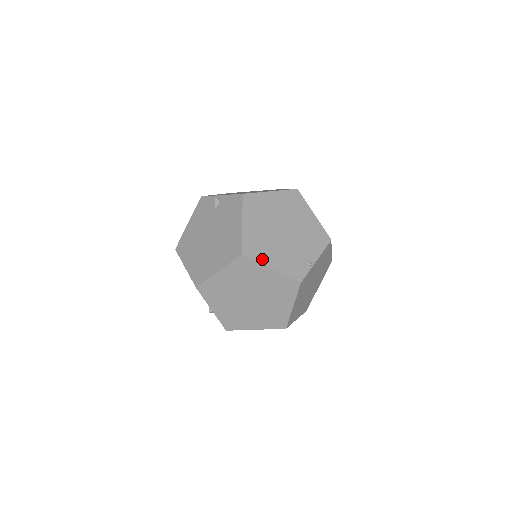
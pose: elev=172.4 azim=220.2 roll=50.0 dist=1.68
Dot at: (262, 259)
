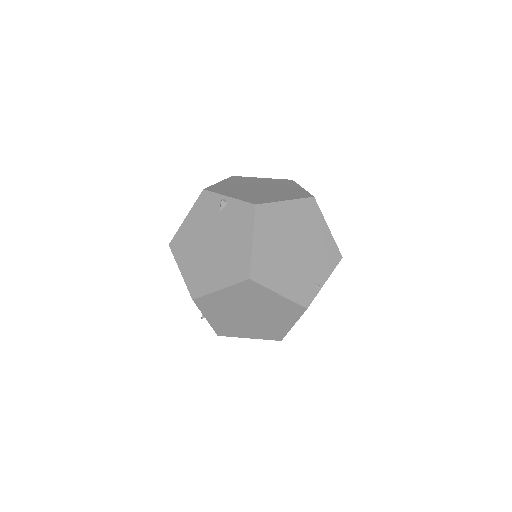
Dot at: (270, 283)
